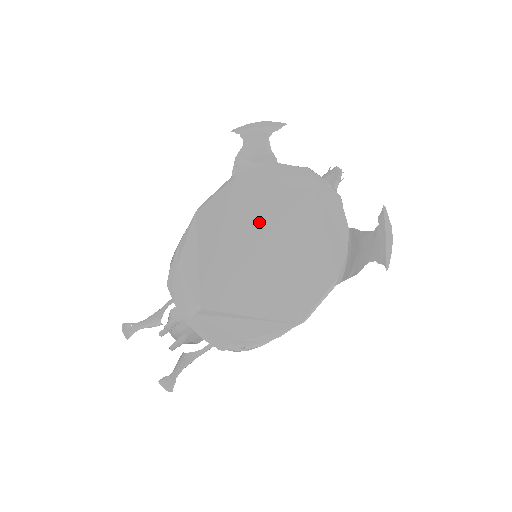
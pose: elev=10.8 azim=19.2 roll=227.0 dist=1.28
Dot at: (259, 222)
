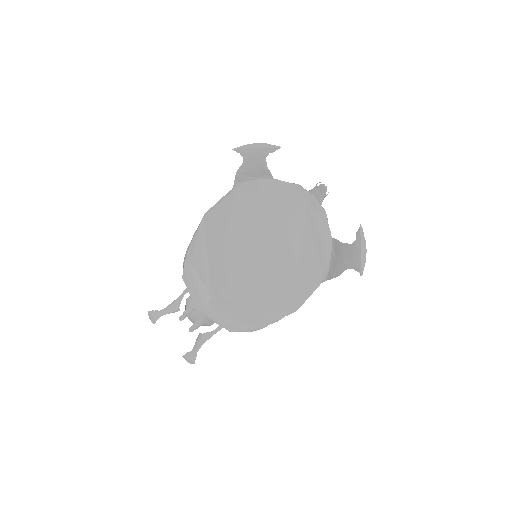
Dot at: (258, 229)
